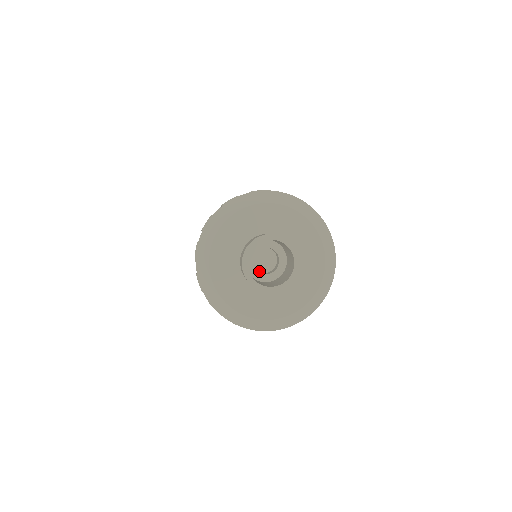
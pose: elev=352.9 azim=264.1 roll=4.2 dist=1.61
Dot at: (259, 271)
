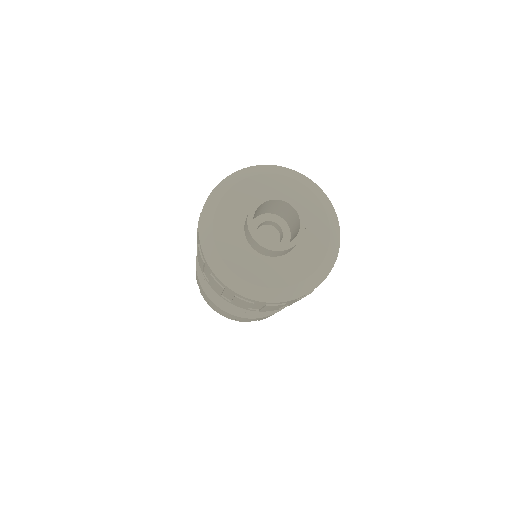
Dot at: occluded
